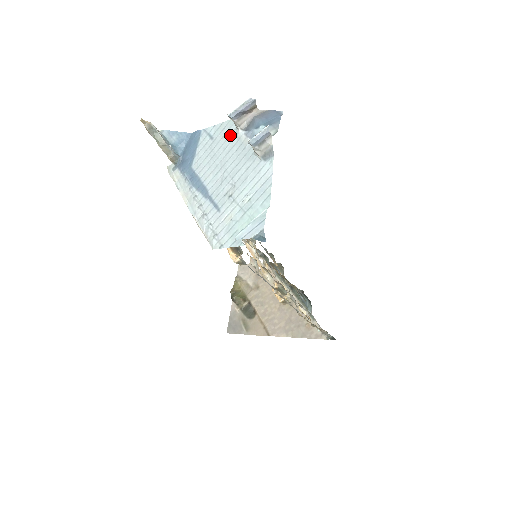
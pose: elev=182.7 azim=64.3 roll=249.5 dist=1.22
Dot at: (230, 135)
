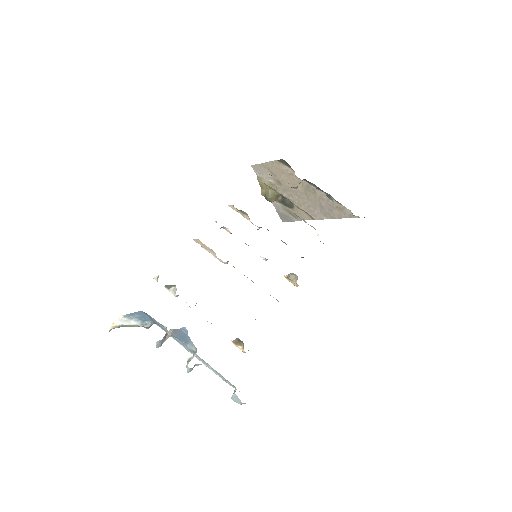
Dot at: occluded
